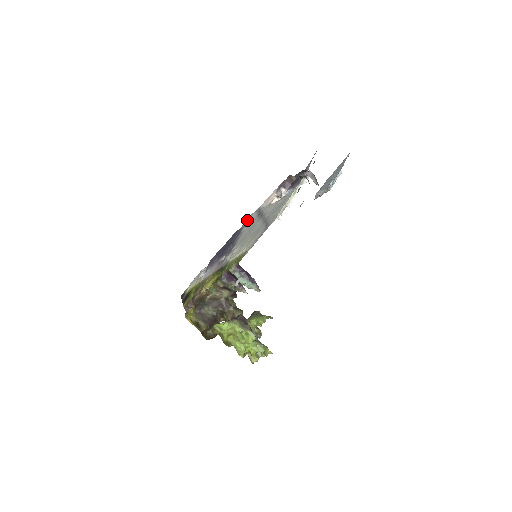
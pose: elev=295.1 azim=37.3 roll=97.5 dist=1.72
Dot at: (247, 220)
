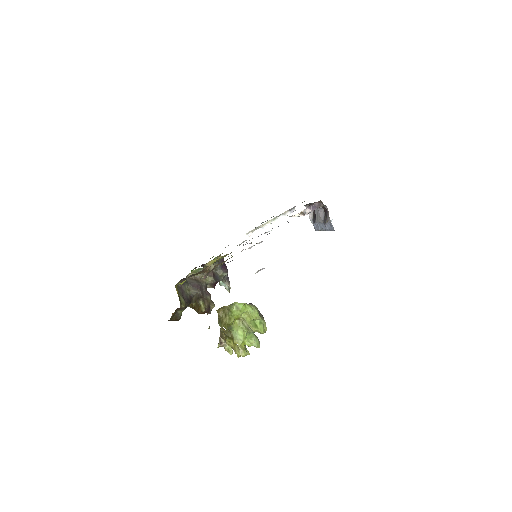
Dot at: occluded
